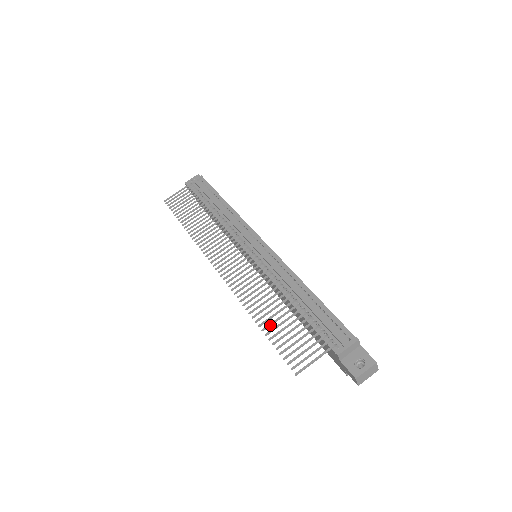
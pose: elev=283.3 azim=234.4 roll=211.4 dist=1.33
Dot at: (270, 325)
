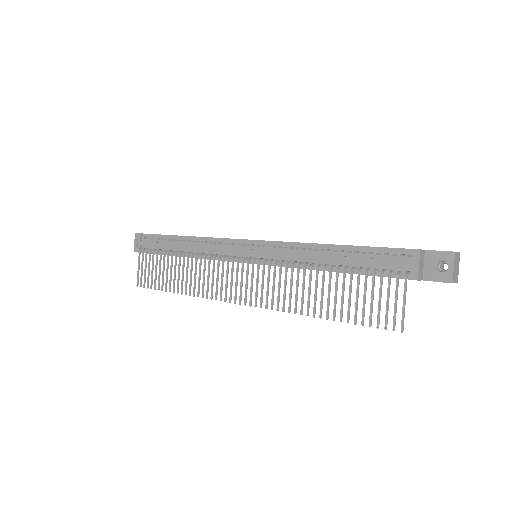
Dot at: (335, 309)
